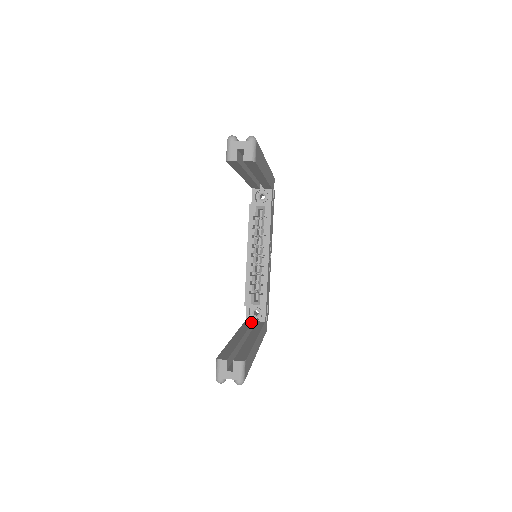
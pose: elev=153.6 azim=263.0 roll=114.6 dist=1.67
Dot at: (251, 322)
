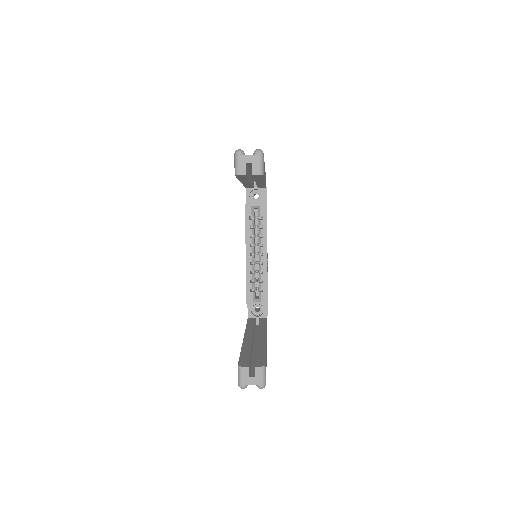
Dot at: (254, 319)
